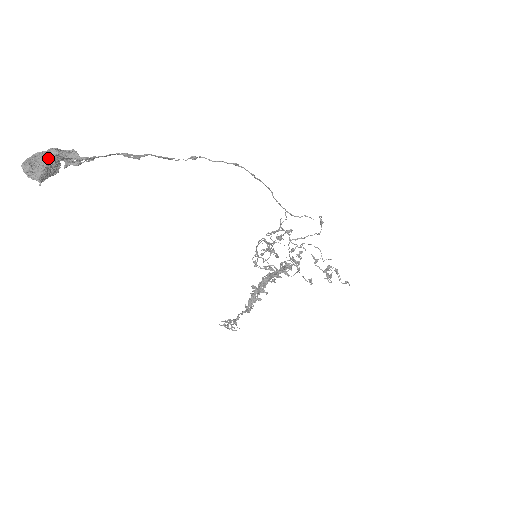
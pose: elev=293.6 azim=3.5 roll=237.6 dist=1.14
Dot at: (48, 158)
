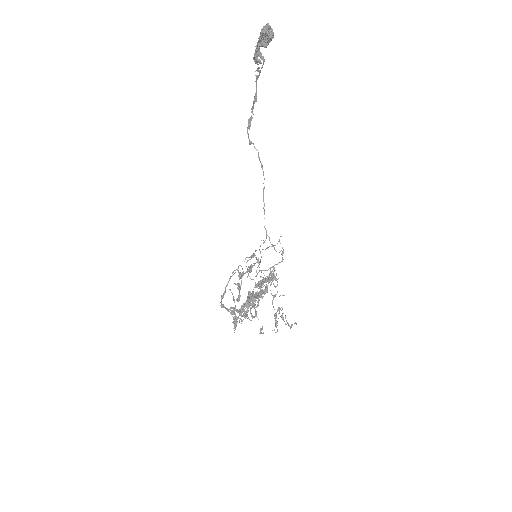
Dot at: occluded
